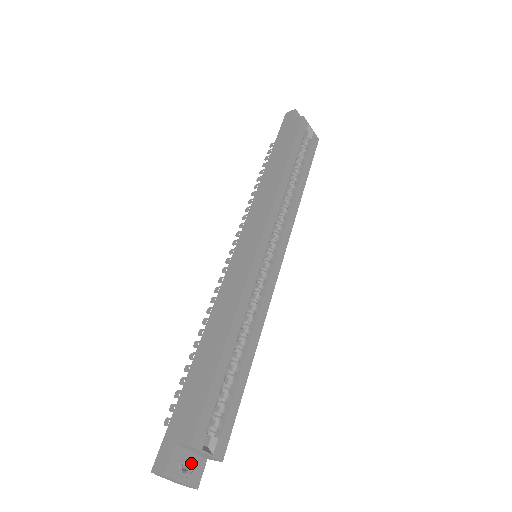
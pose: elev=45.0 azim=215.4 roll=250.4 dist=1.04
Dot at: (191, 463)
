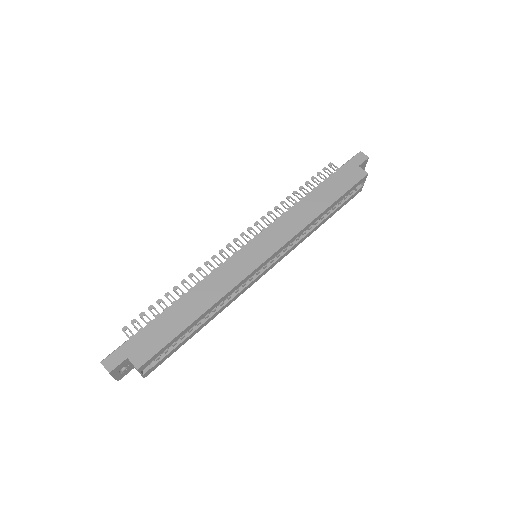
Dot at: (126, 368)
